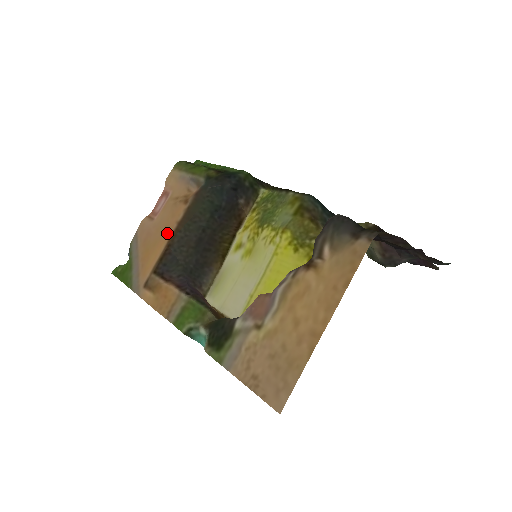
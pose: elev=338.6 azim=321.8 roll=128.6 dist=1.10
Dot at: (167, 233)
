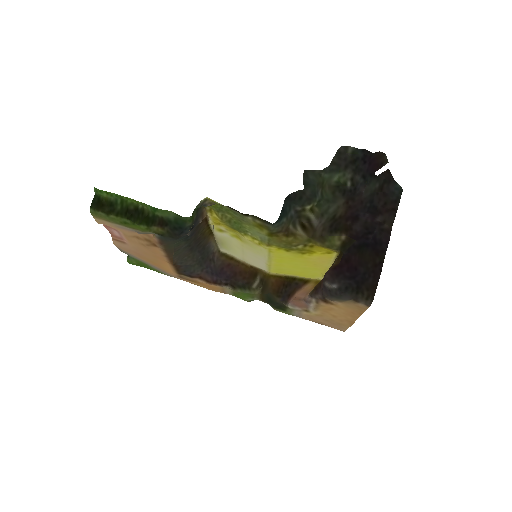
Dot at: (163, 260)
